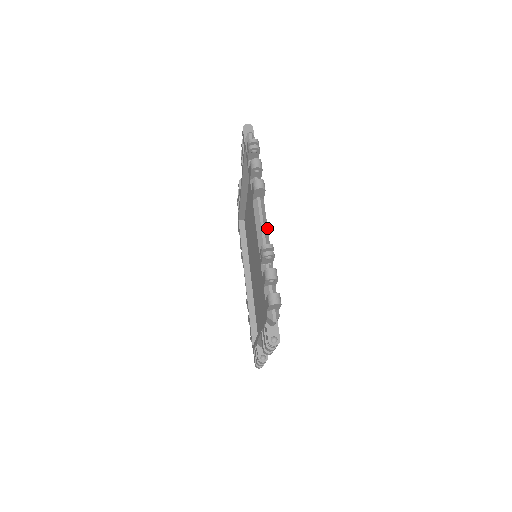
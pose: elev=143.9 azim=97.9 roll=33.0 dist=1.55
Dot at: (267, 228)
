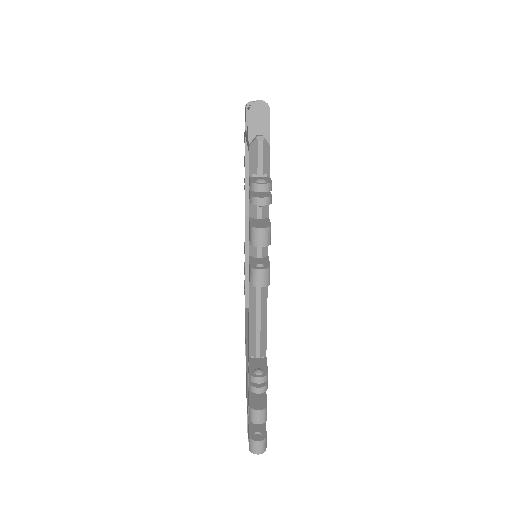
Dot at: occluded
